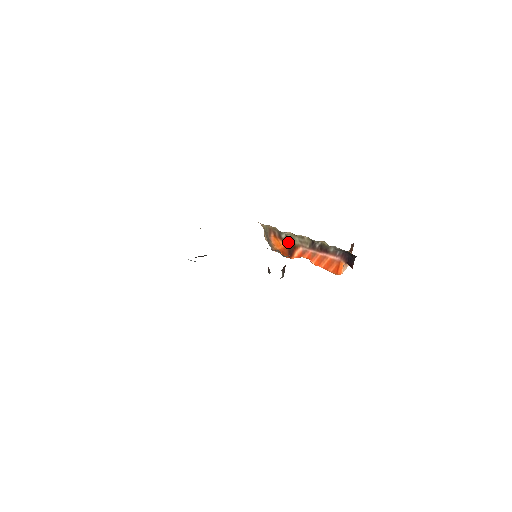
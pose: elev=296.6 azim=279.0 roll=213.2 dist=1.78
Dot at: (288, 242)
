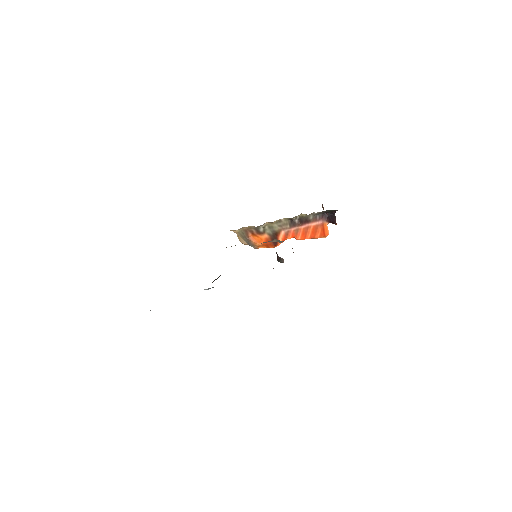
Dot at: (268, 233)
